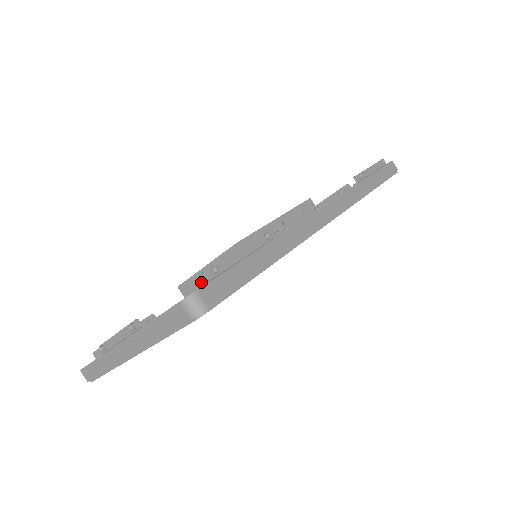
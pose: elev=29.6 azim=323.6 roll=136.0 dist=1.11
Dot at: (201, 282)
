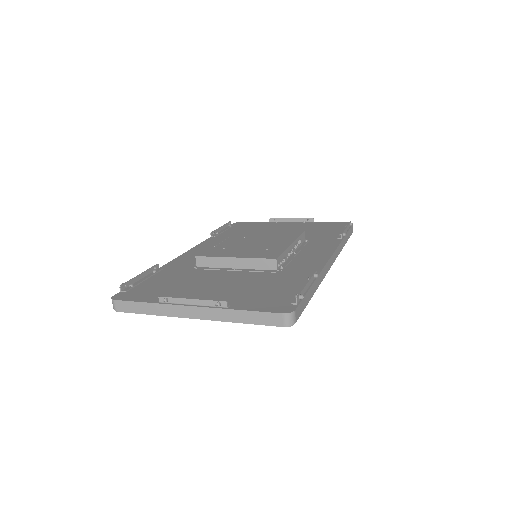
Dot at: (223, 265)
